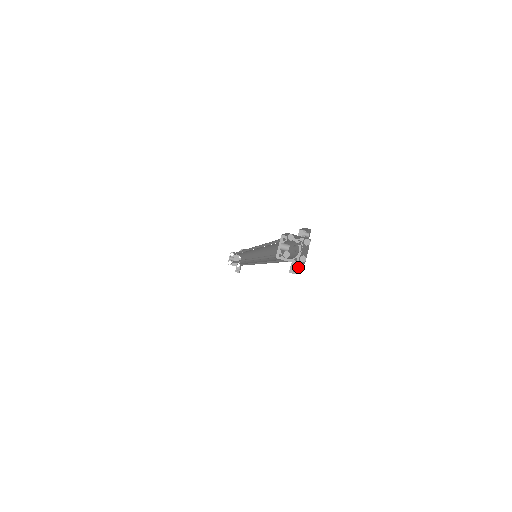
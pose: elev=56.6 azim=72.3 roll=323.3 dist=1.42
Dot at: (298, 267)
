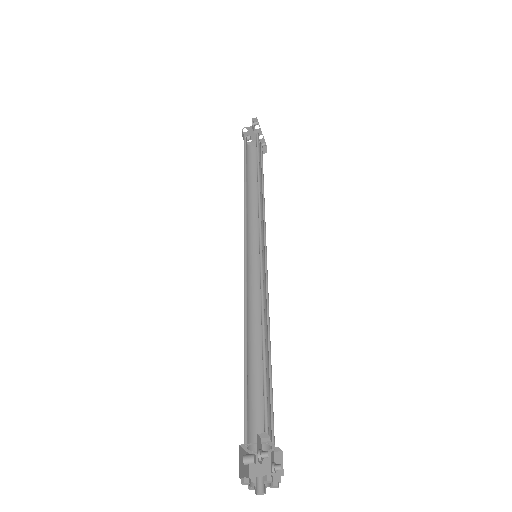
Dot at: (277, 469)
